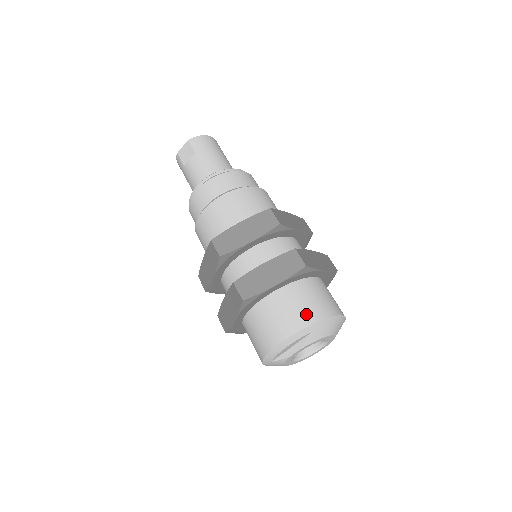
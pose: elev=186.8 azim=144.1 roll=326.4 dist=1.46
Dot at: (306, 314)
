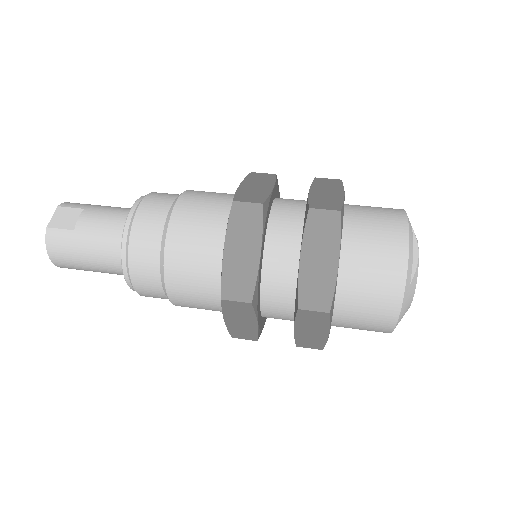
Dot at: (389, 208)
